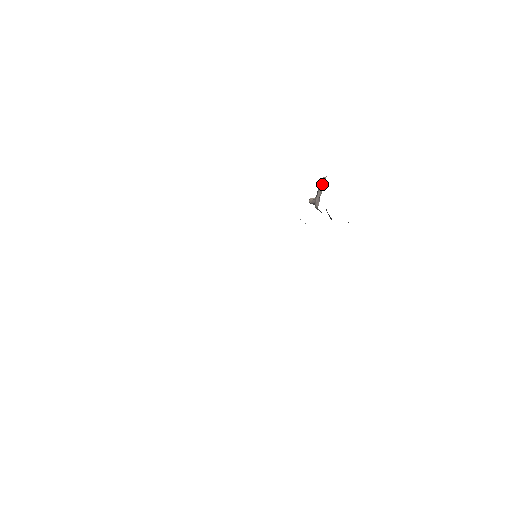
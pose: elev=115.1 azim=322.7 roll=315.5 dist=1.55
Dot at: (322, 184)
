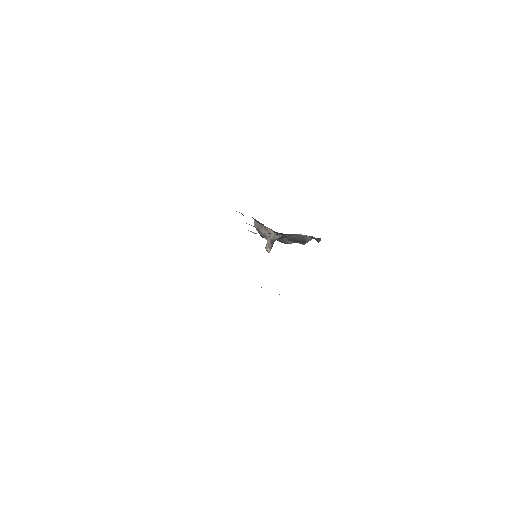
Dot at: (258, 226)
